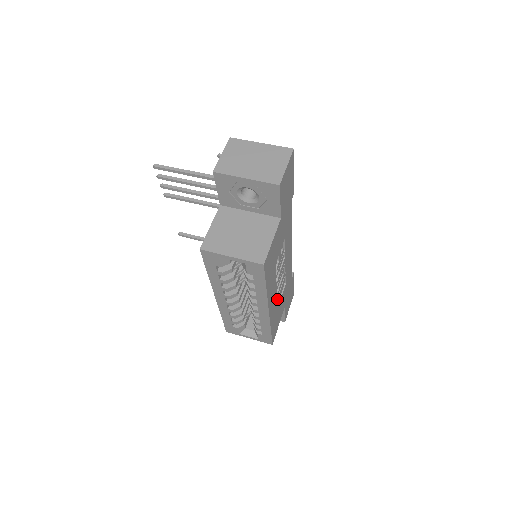
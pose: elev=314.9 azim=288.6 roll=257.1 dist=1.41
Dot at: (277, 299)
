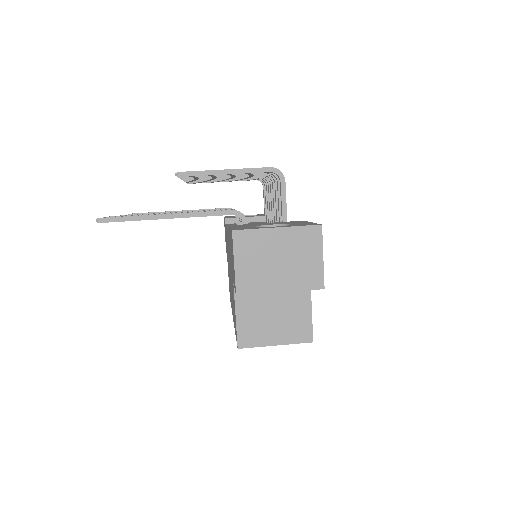
Dot at: occluded
